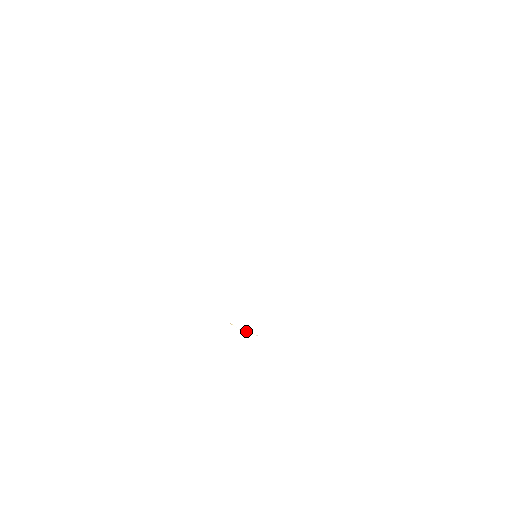
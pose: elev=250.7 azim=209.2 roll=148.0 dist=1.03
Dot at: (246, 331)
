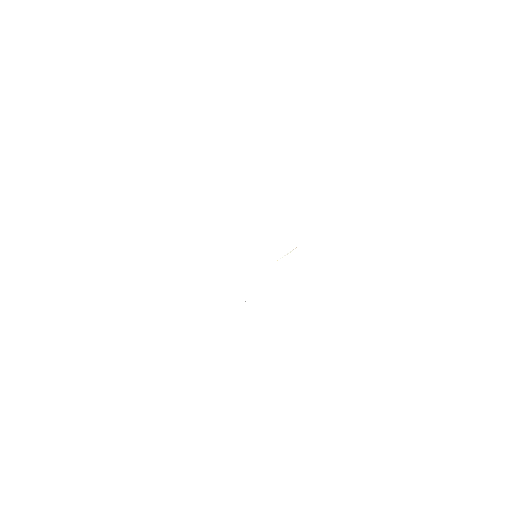
Dot at: (288, 253)
